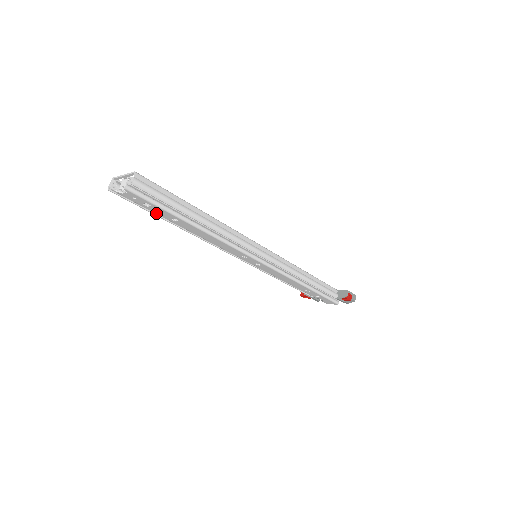
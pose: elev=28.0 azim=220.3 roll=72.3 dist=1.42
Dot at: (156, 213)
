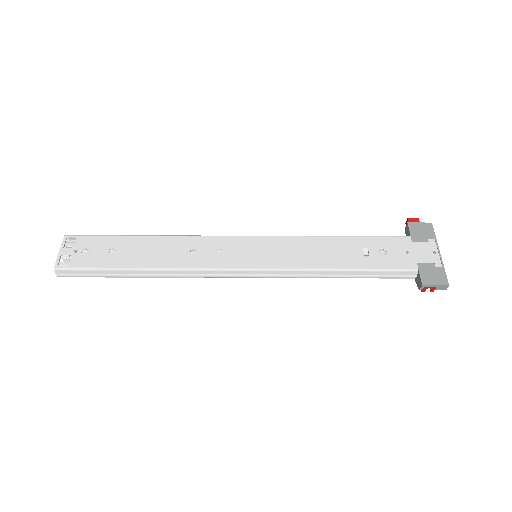
Dot at: occluded
